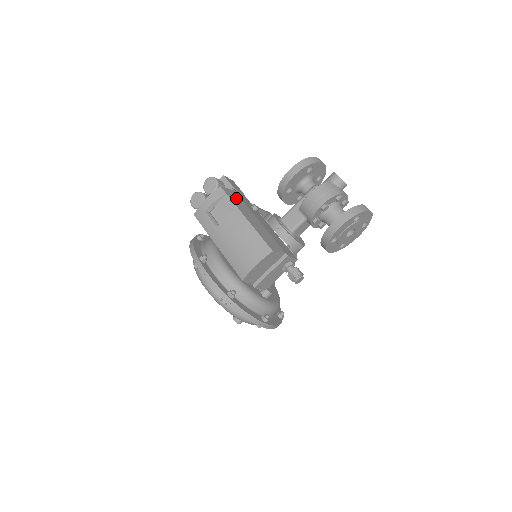
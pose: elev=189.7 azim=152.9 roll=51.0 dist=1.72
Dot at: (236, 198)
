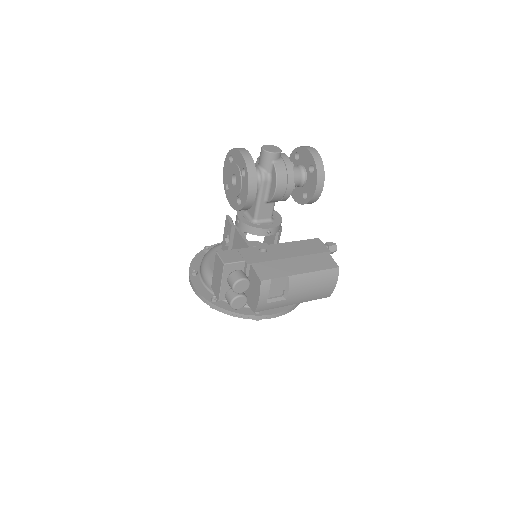
Dot at: (268, 269)
